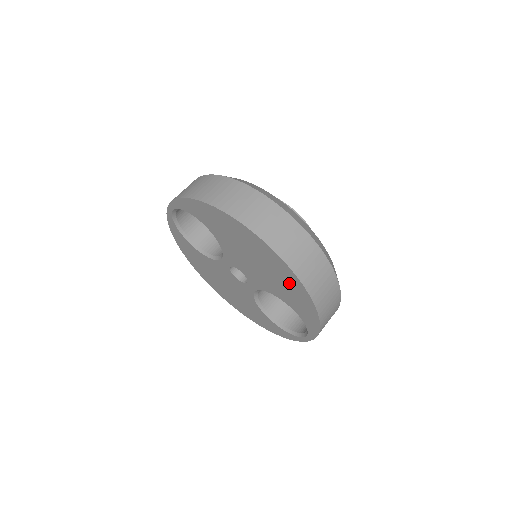
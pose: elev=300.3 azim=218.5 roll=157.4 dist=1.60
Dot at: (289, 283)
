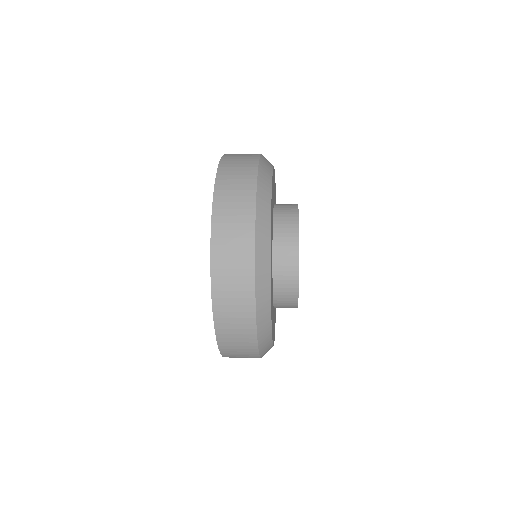
Dot at: occluded
